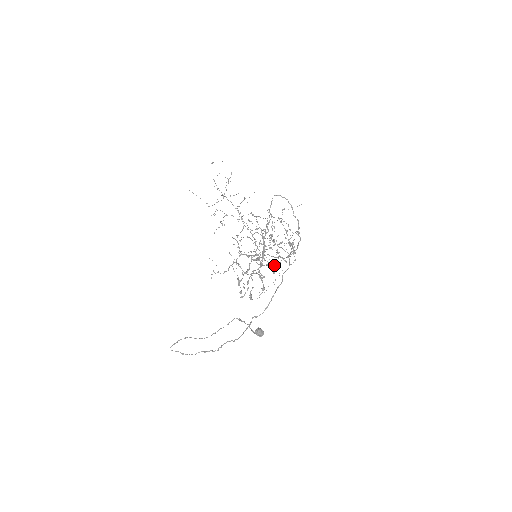
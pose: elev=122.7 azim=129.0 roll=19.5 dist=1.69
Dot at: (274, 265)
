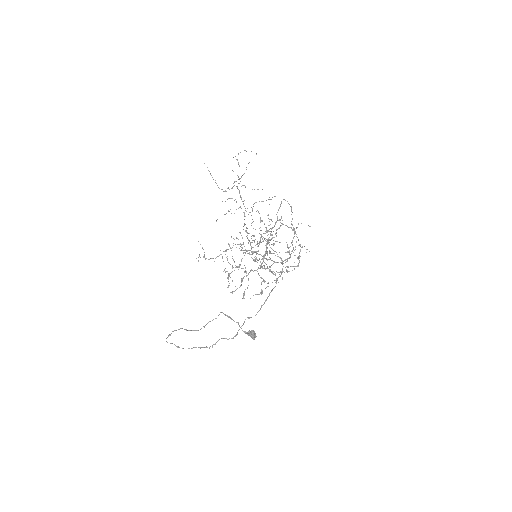
Dot at: occluded
